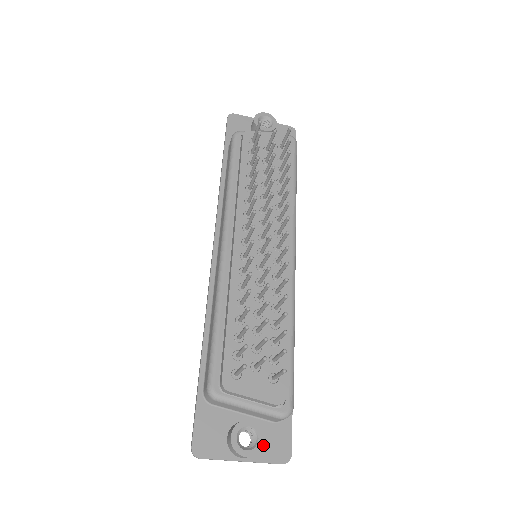
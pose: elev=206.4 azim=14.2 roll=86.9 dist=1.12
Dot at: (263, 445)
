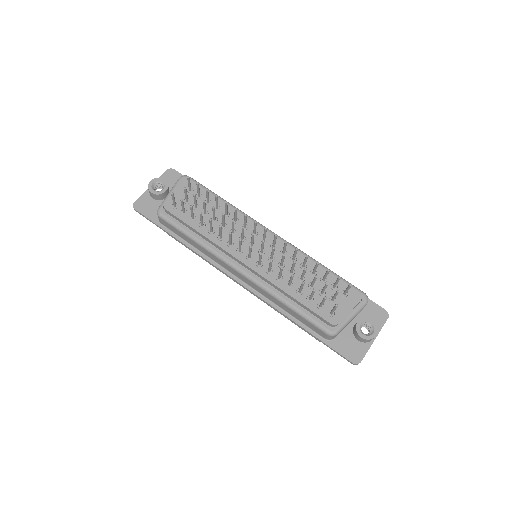
Dot at: occluded
